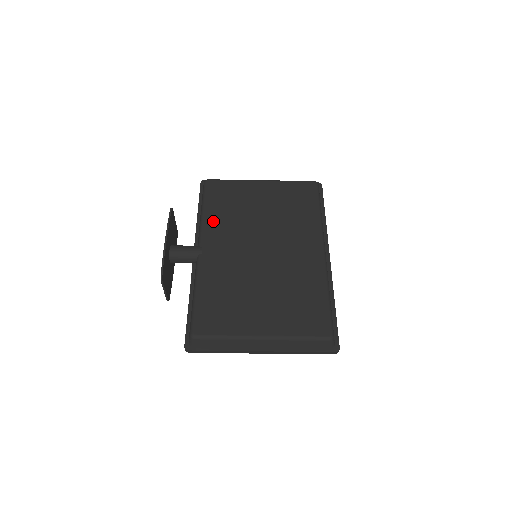
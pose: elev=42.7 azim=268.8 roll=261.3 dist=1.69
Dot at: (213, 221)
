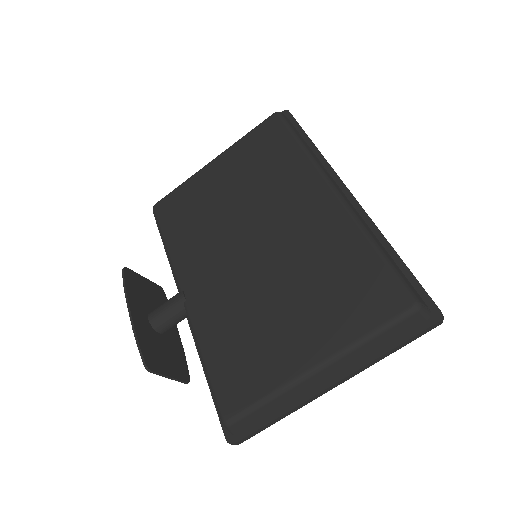
Dot at: (181, 249)
